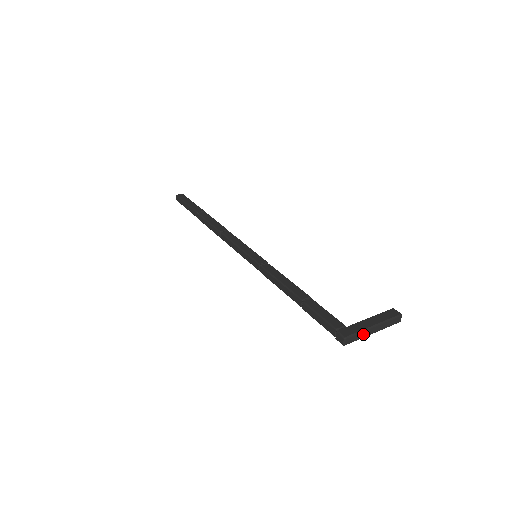
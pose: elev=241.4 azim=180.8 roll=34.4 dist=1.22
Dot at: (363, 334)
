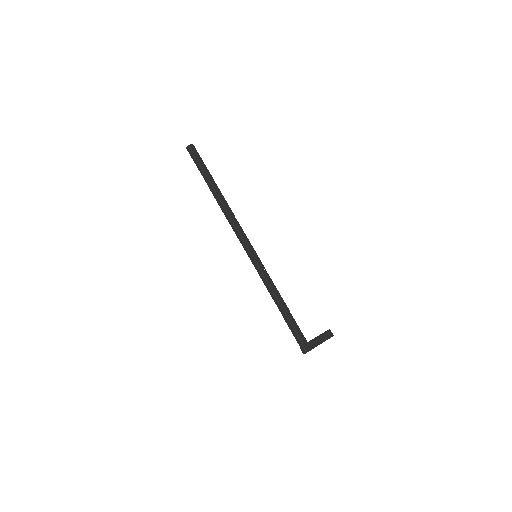
Dot at: occluded
